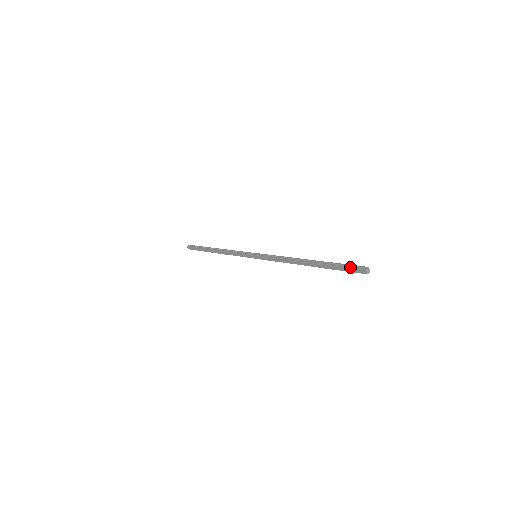
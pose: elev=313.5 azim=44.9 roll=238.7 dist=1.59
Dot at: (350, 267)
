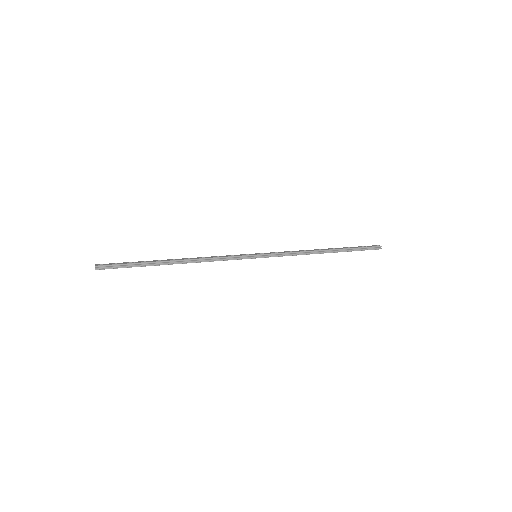
Dot at: occluded
